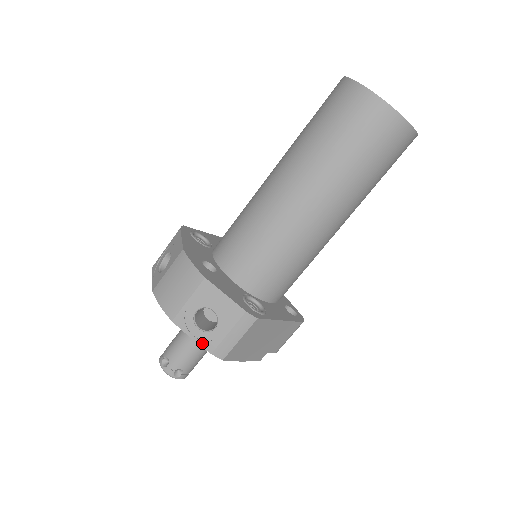
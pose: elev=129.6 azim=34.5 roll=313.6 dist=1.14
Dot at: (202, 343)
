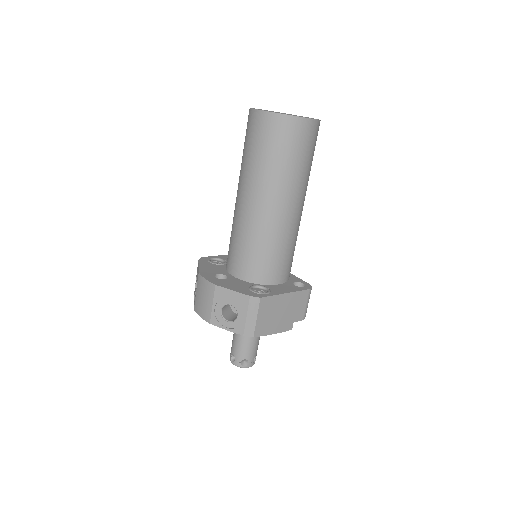
Dot at: (234, 330)
